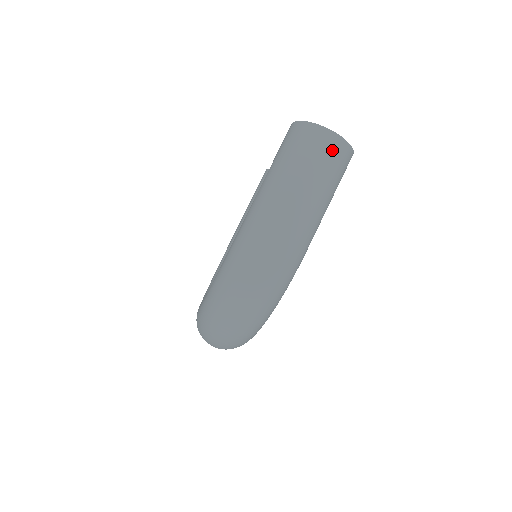
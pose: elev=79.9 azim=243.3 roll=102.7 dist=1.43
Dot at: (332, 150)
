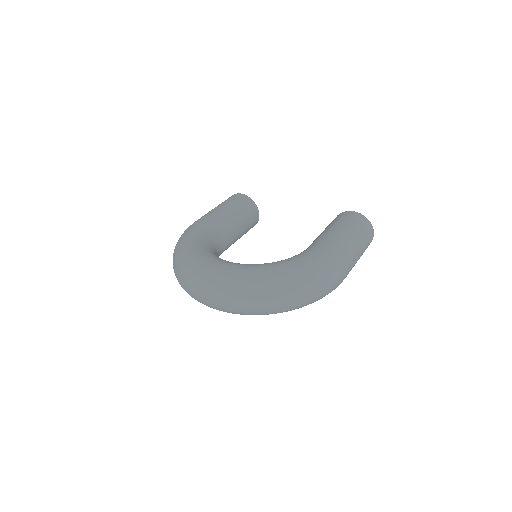
Dot at: (369, 244)
